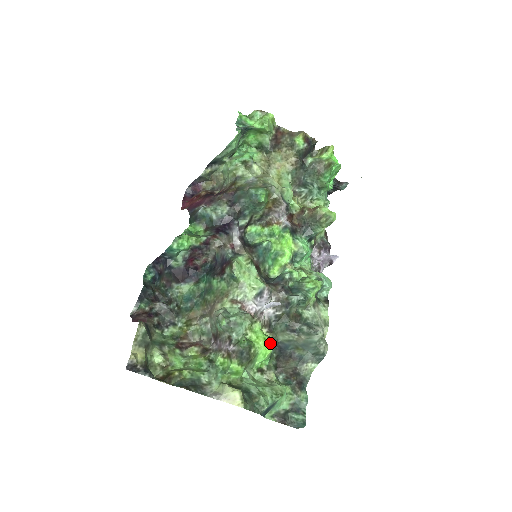
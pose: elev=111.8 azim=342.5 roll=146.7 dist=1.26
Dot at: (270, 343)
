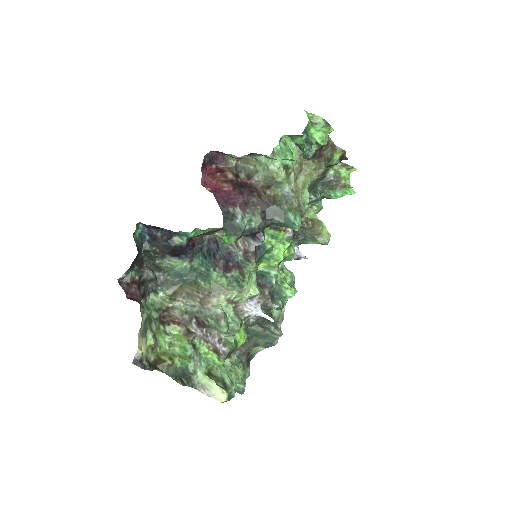
Dot at: occluded
